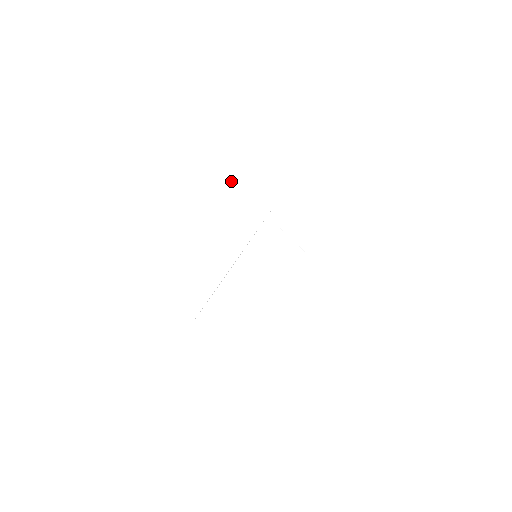
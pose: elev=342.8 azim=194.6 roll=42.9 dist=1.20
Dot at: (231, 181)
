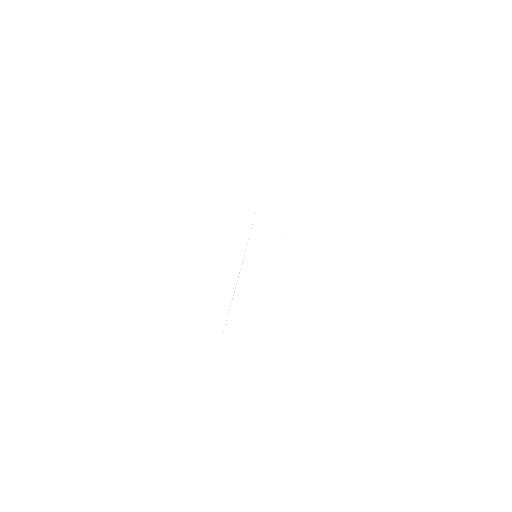
Dot at: (217, 200)
